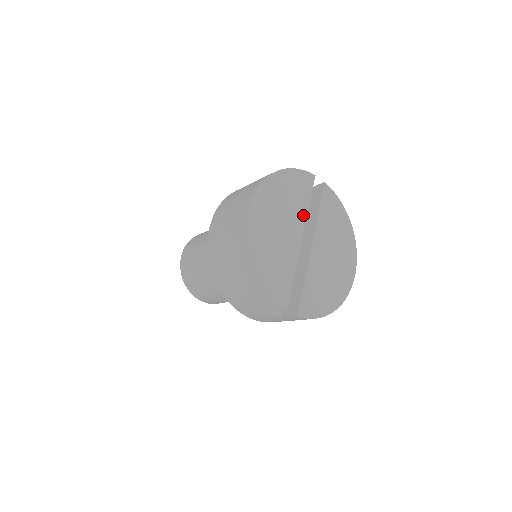
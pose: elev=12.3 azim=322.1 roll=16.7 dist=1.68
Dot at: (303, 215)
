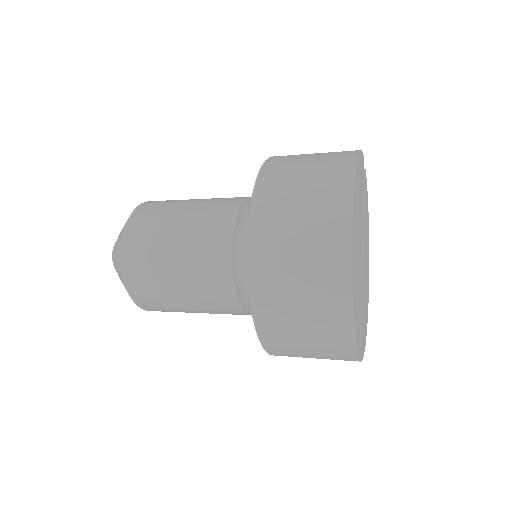
Dot at: (362, 218)
